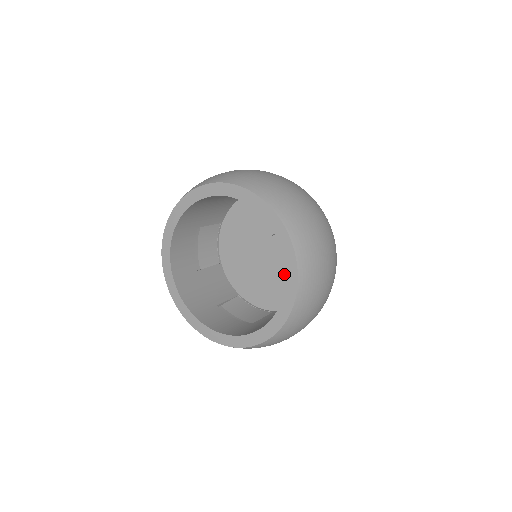
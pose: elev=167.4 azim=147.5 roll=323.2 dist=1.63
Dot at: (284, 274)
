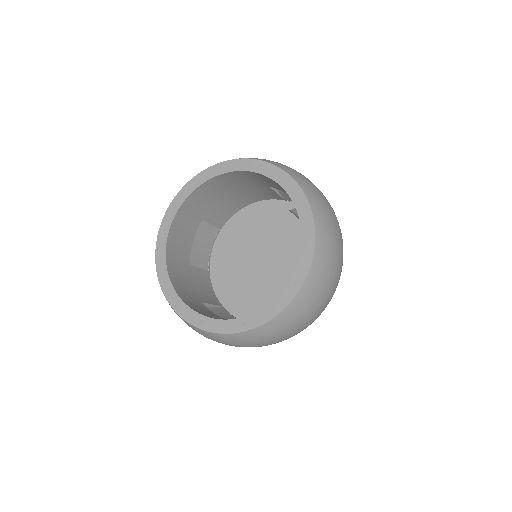
Dot at: (279, 284)
